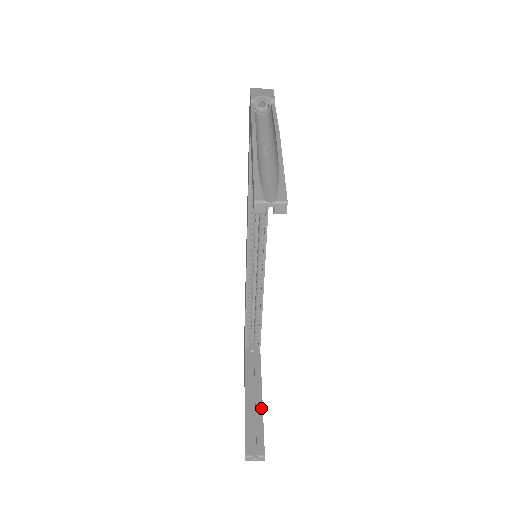
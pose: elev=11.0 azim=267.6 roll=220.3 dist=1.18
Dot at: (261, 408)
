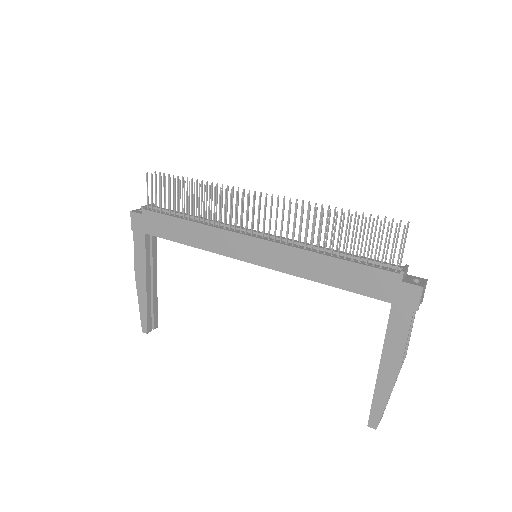
Dot at: occluded
